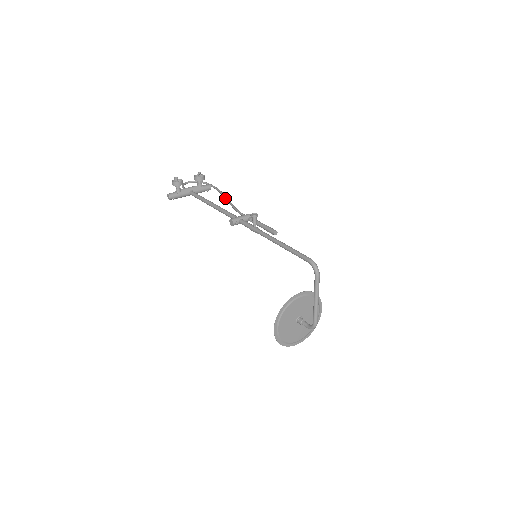
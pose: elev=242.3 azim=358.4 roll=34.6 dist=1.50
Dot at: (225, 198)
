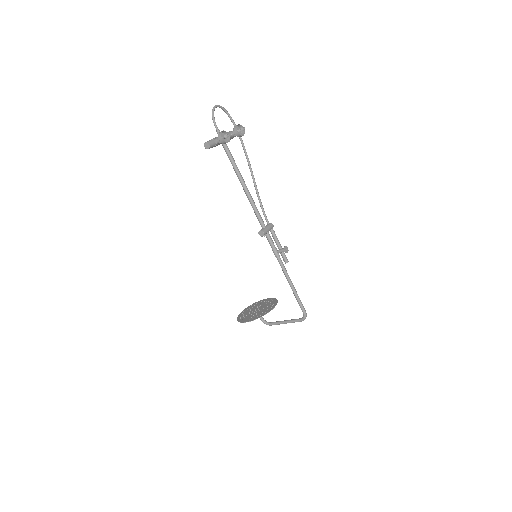
Dot at: (251, 173)
